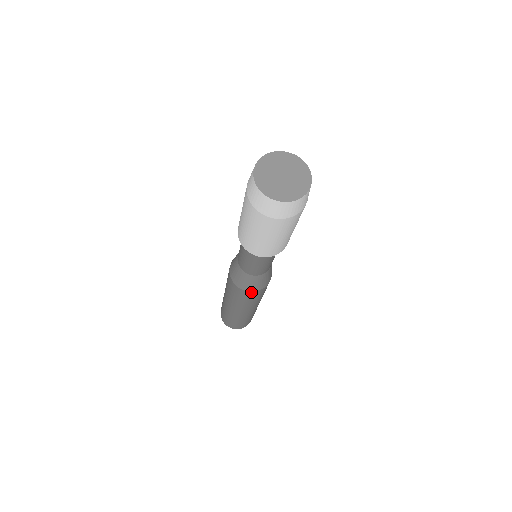
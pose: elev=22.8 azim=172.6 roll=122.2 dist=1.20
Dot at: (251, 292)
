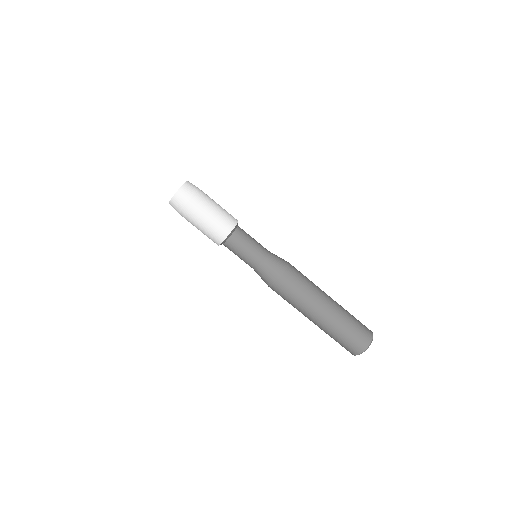
Dot at: (287, 270)
